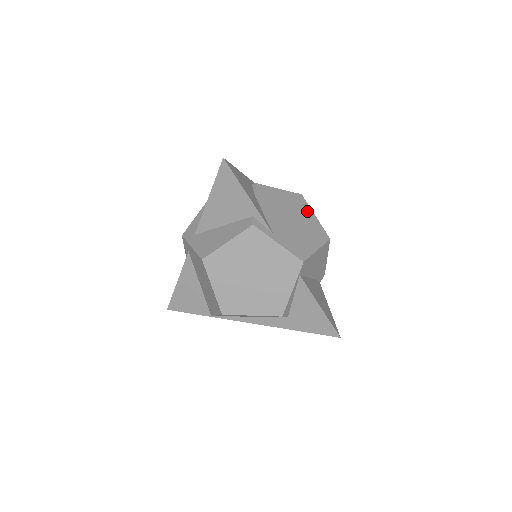
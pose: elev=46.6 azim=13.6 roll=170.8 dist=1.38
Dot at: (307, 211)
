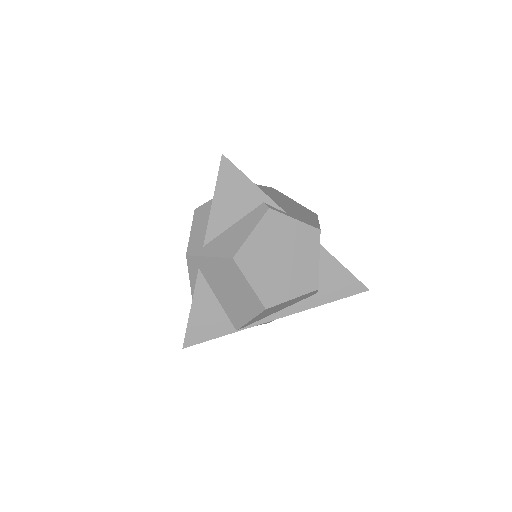
Dot at: (287, 198)
